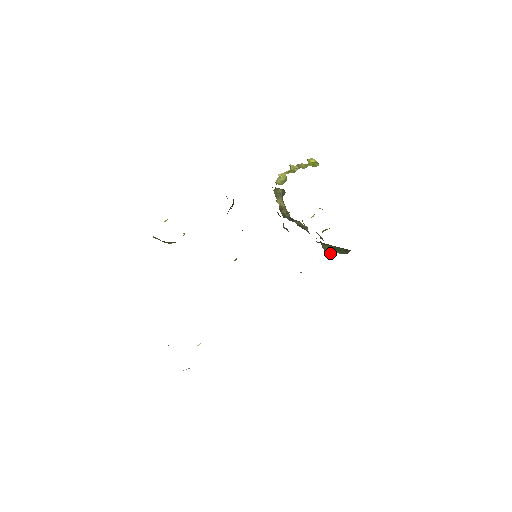
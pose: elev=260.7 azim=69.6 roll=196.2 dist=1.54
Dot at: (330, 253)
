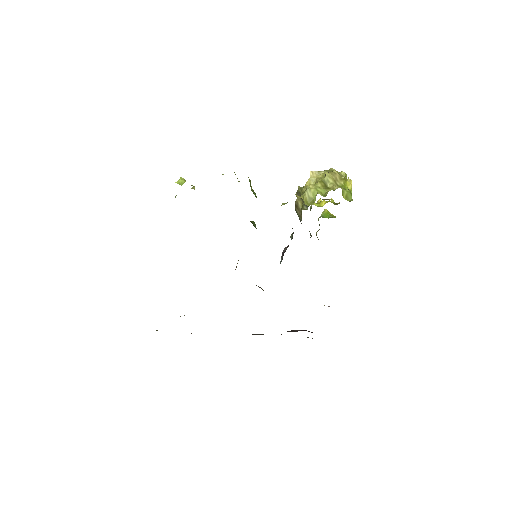
Dot at: occluded
